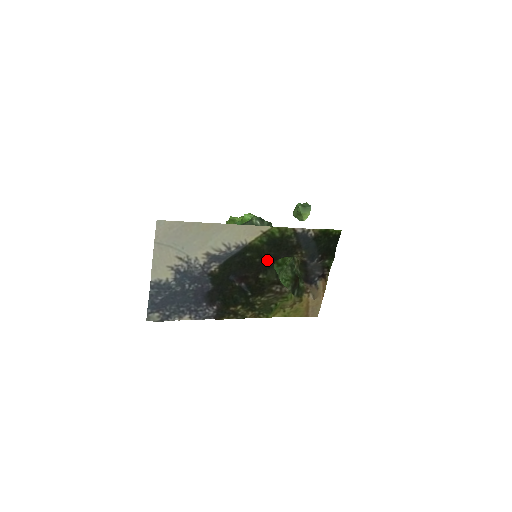
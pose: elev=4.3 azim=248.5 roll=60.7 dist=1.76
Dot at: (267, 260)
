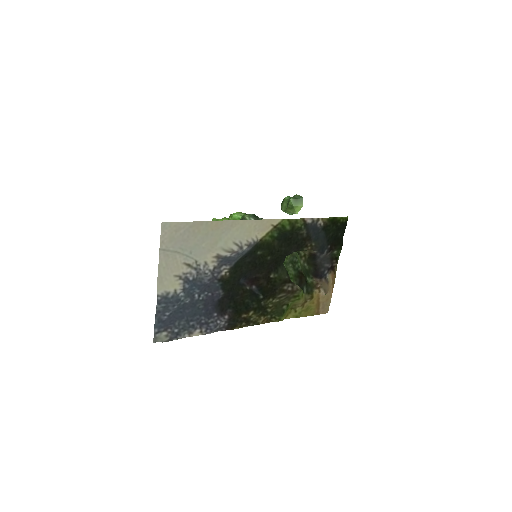
Dot at: (278, 257)
